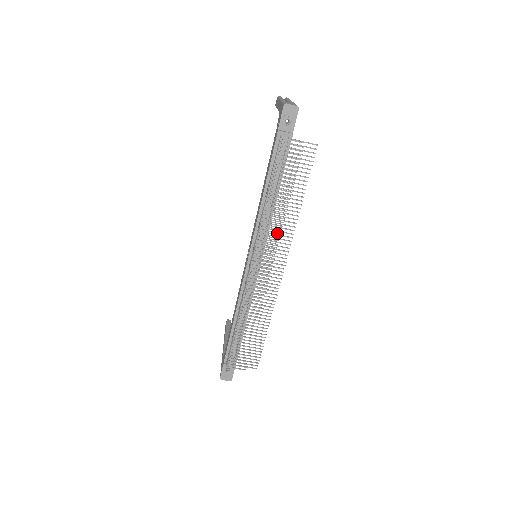
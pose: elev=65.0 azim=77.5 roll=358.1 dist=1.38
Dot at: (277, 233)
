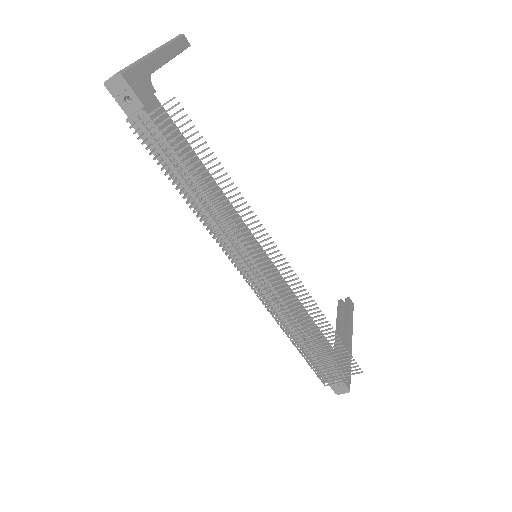
Dot at: (233, 230)
